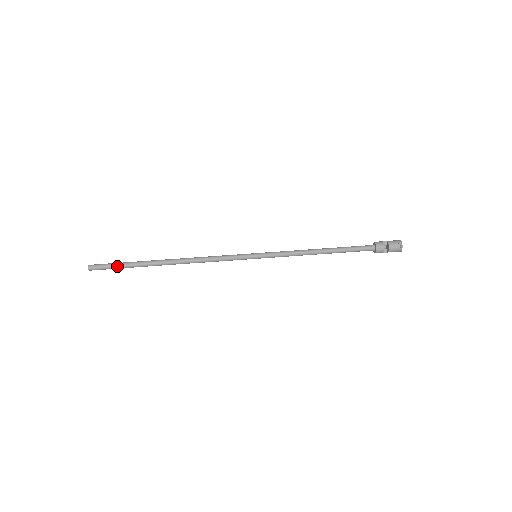
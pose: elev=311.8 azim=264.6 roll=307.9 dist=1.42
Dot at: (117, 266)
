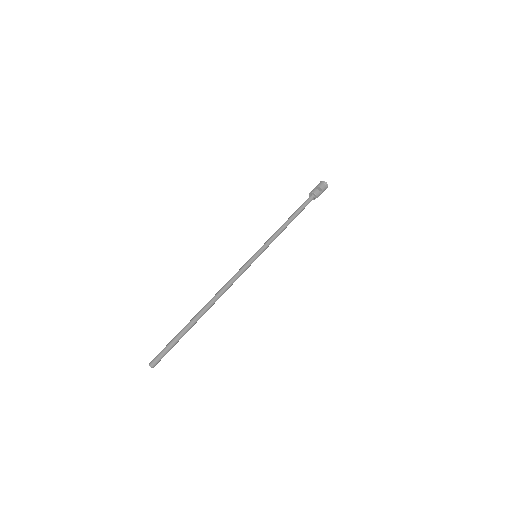
Dot at: (171, 343)
